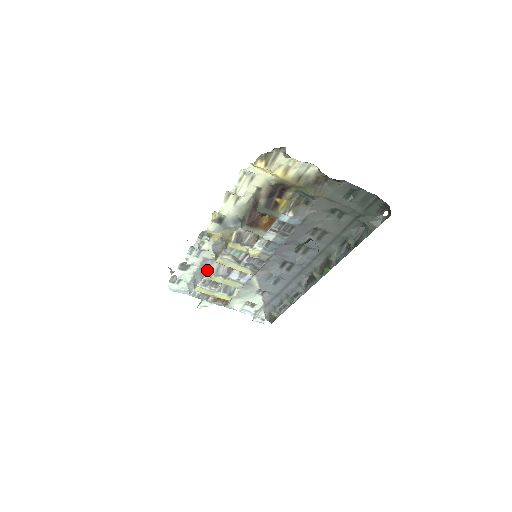
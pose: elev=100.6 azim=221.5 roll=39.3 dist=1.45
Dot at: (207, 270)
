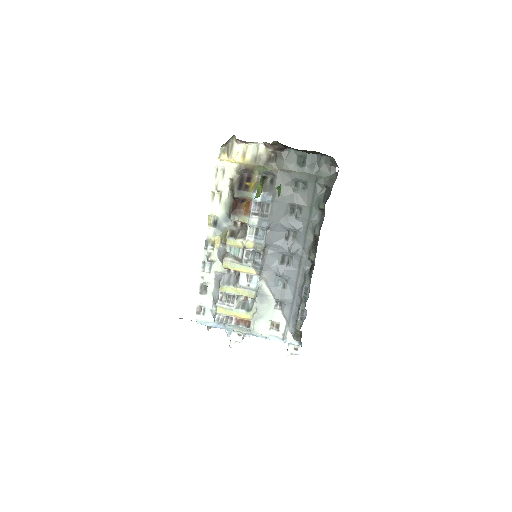
Dot at: (219, 282)
